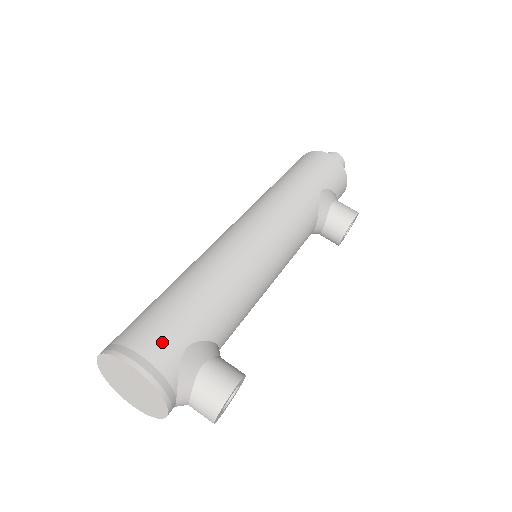
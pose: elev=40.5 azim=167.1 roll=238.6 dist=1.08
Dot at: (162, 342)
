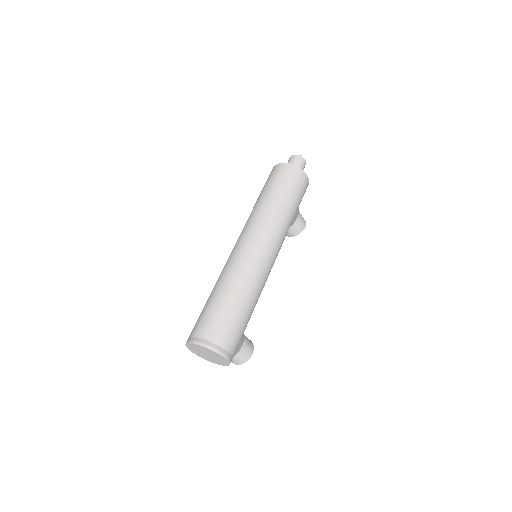
Dot at: (235, 342)
